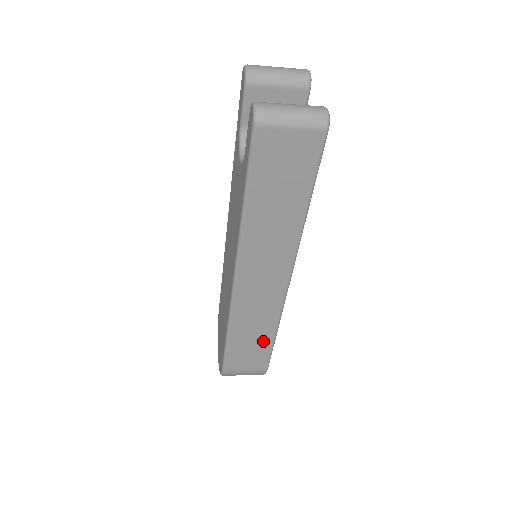
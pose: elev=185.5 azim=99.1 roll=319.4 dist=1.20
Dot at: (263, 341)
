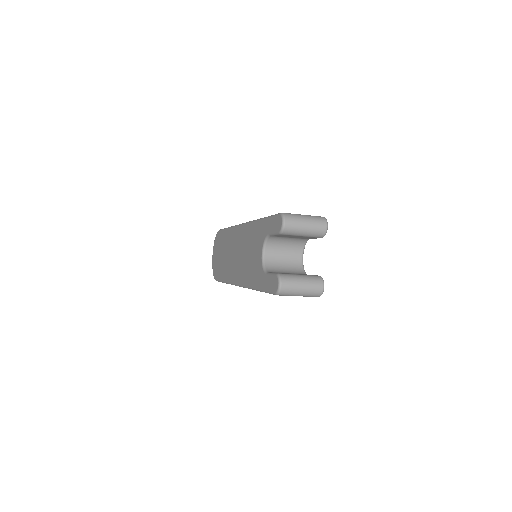
Dot at: occluded
